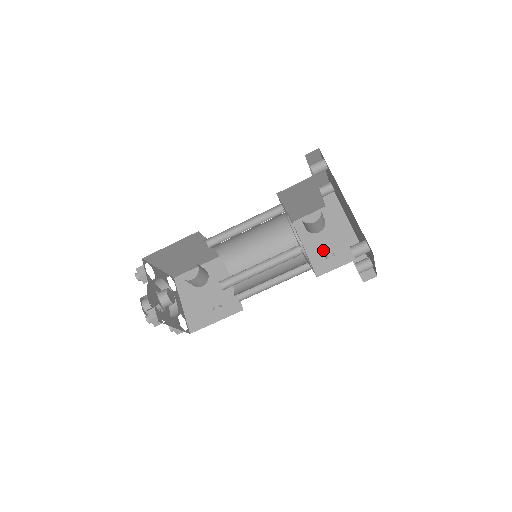
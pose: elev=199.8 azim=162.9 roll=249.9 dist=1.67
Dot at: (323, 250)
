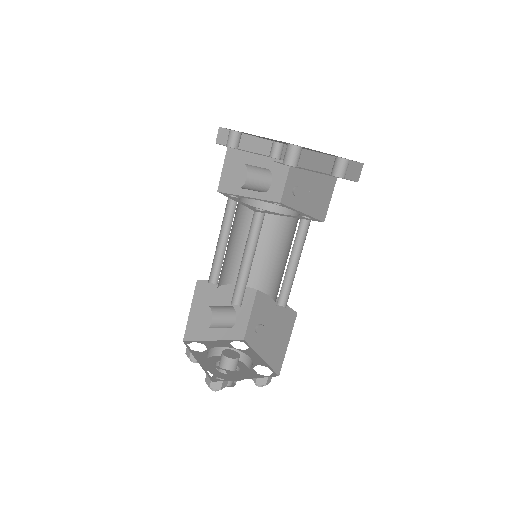
Dot at: (312, 196)
